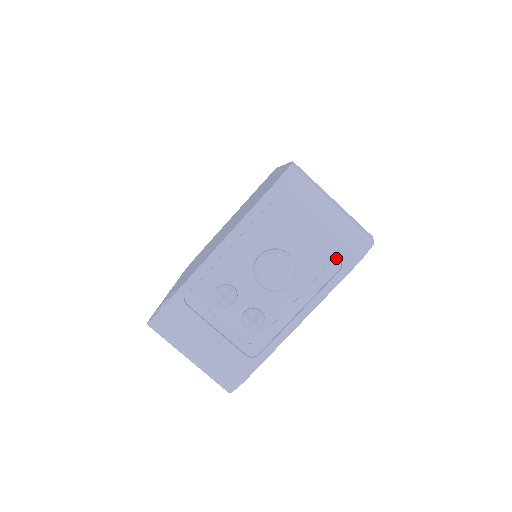
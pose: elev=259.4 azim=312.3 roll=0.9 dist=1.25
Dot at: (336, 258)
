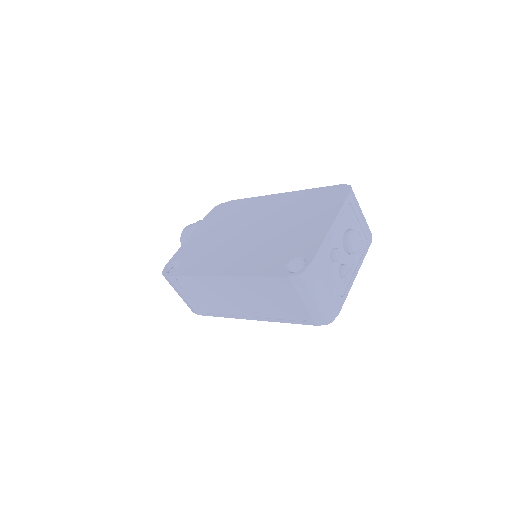
Dot at: (366, 239)
